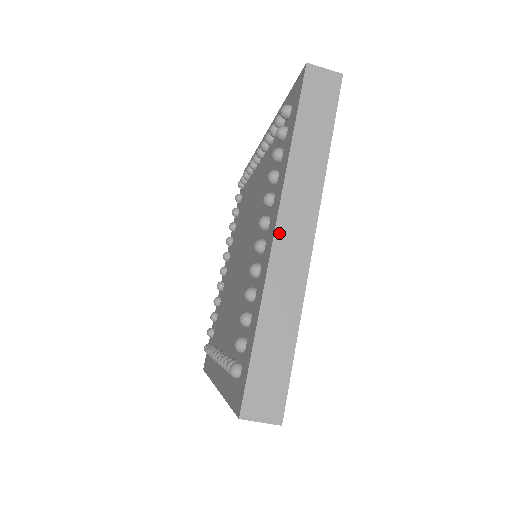
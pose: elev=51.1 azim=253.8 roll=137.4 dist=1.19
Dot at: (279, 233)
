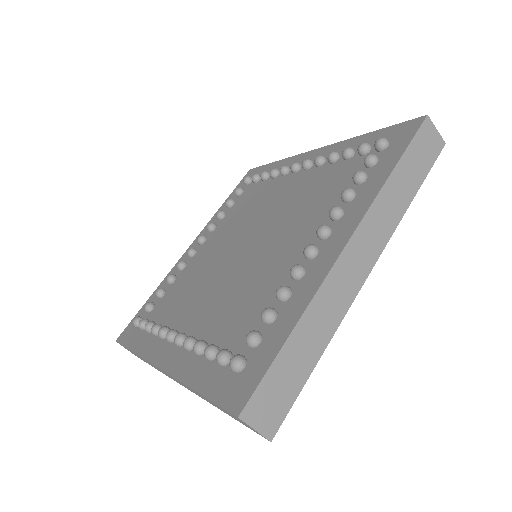
Dot at: (348, 249)
